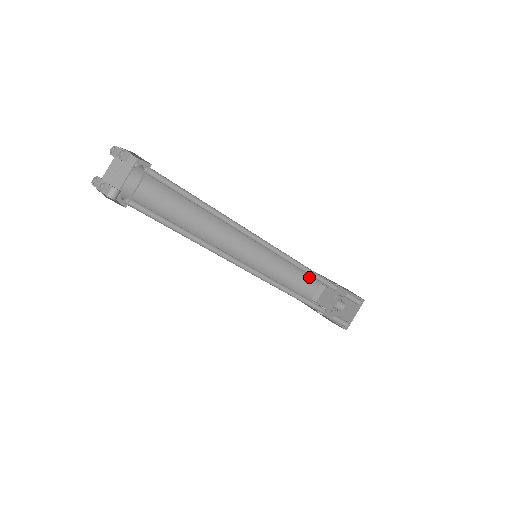
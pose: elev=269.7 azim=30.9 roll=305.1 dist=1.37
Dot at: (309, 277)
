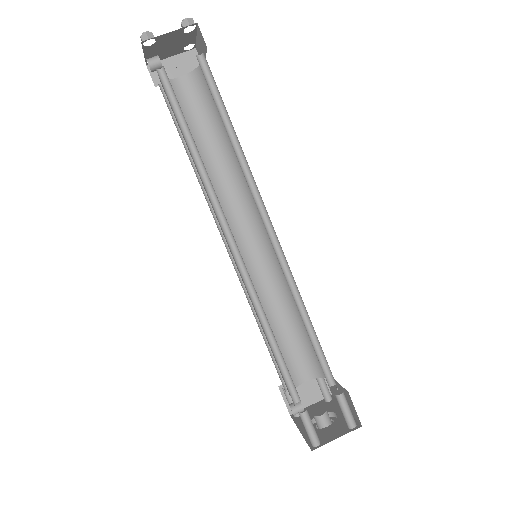
Dot at: (307, 353)
